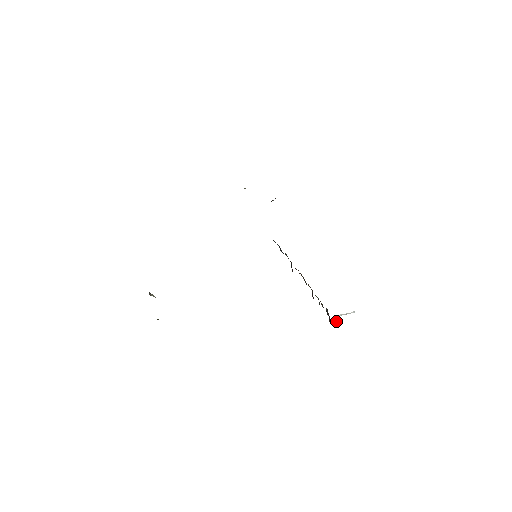
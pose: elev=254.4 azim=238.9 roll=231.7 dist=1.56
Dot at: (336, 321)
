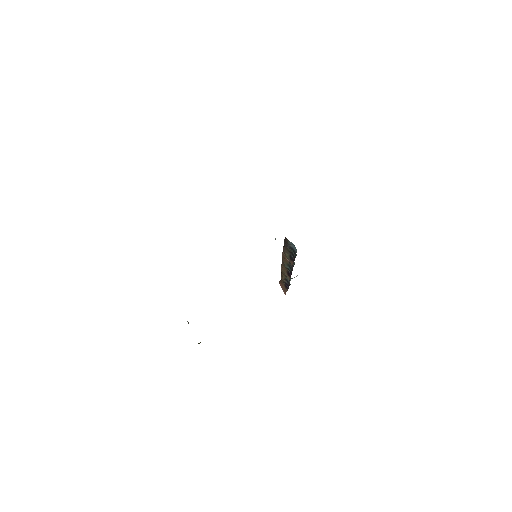
Dot at: occluded
